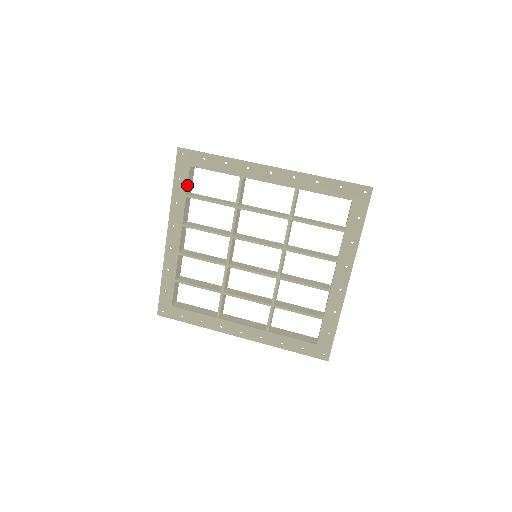
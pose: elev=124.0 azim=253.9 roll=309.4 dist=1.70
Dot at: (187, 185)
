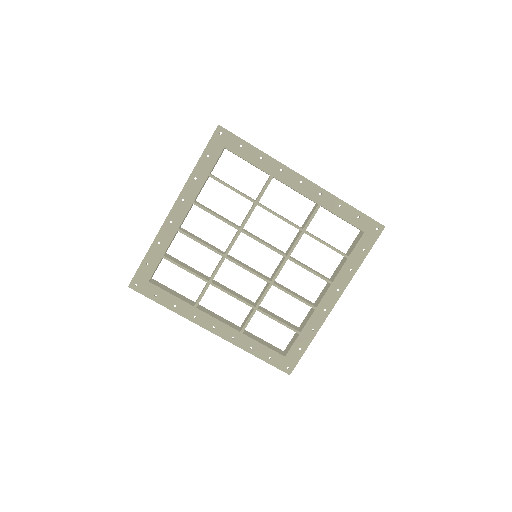
Dot at: (214, 165)
